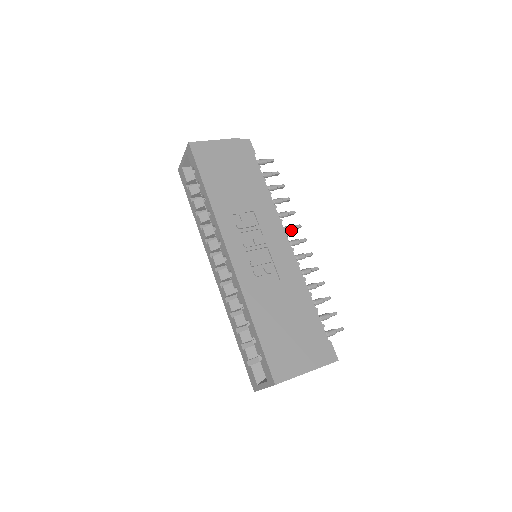
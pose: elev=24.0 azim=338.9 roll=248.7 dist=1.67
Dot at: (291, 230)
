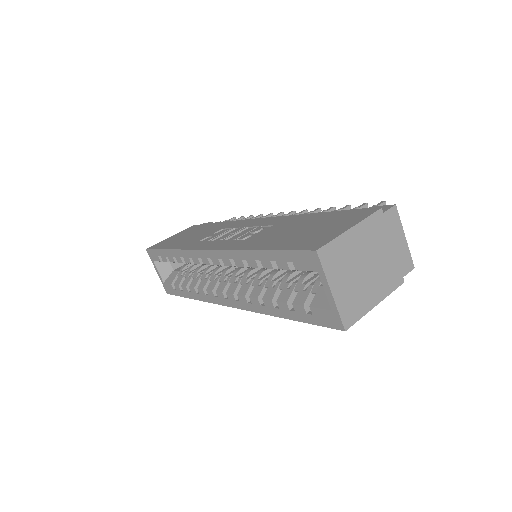
Dot at: occluded
